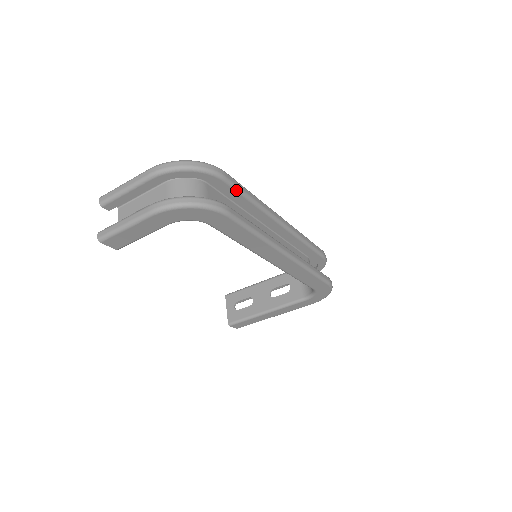
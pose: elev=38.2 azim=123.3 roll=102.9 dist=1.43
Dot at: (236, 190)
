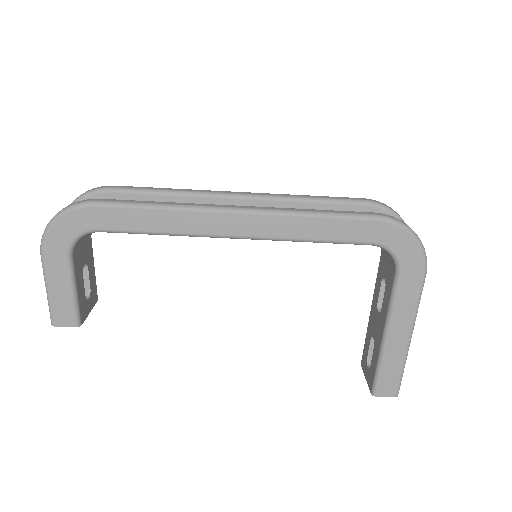
Dot at: (134, 192)
